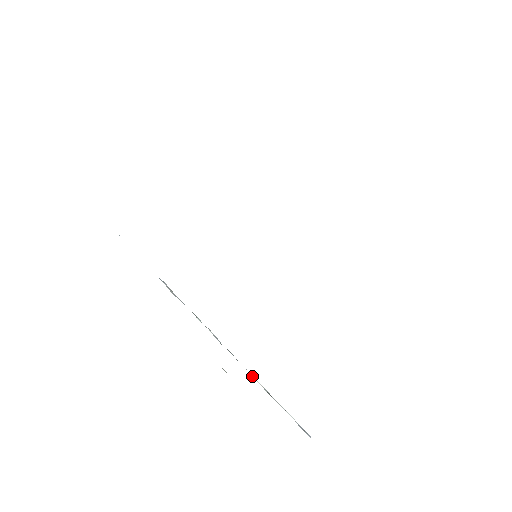
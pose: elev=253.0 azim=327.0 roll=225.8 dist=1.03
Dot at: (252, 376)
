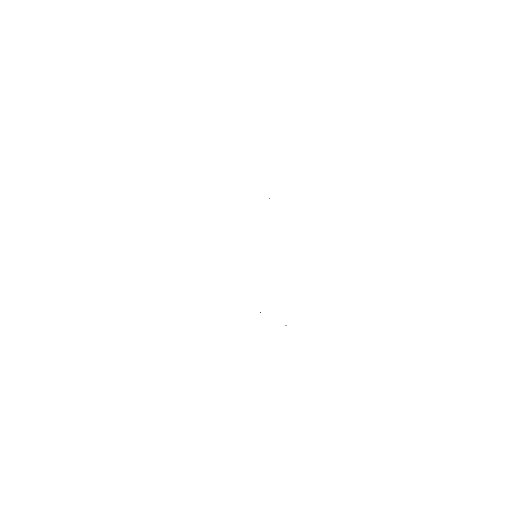
Dot at: occluded
